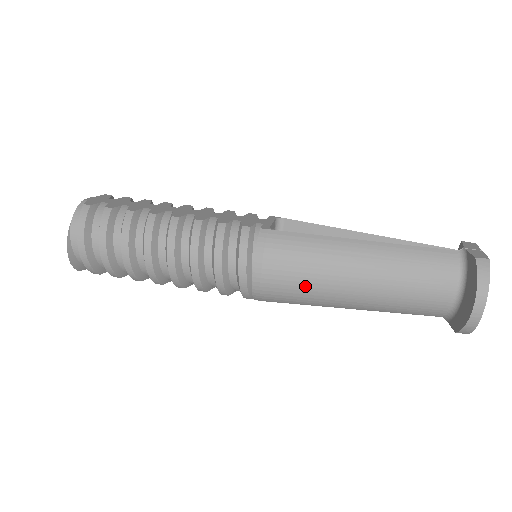
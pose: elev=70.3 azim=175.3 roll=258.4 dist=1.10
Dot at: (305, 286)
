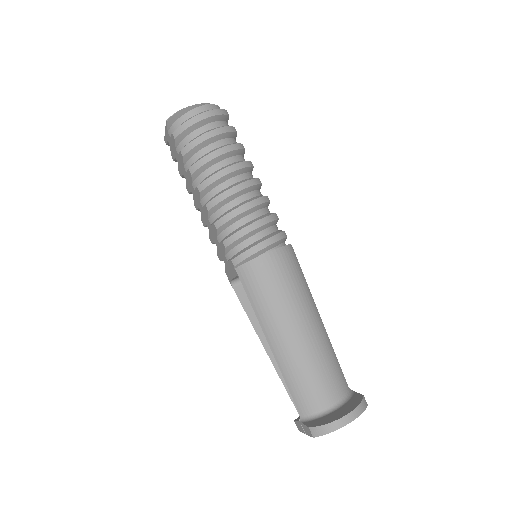
Dot at: (278, 296)
